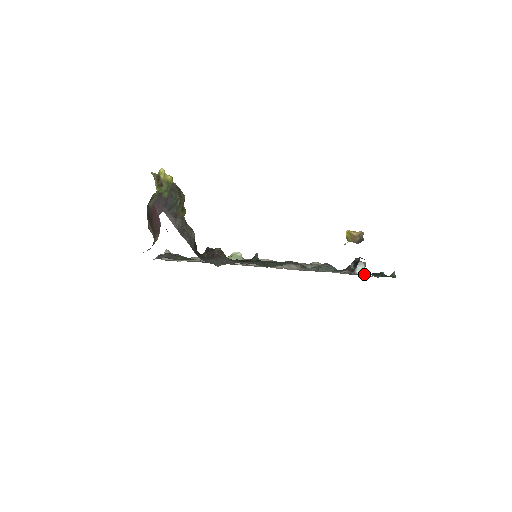
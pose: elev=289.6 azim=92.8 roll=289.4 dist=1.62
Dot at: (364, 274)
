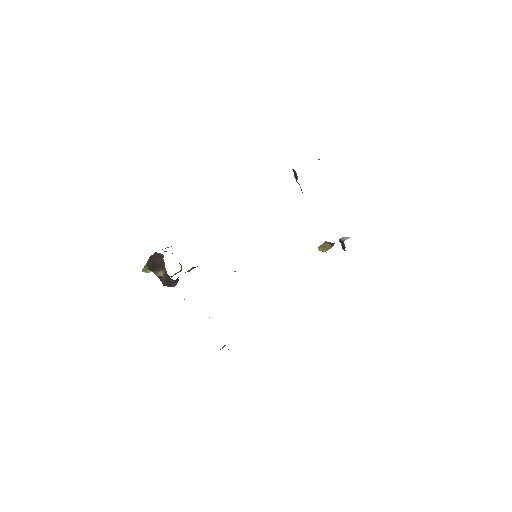
Dot at: occluded
